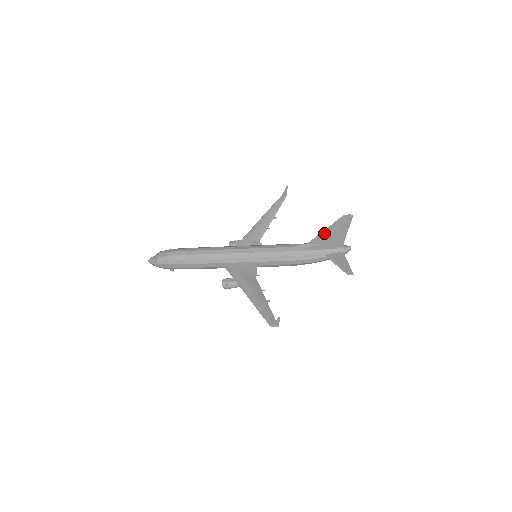
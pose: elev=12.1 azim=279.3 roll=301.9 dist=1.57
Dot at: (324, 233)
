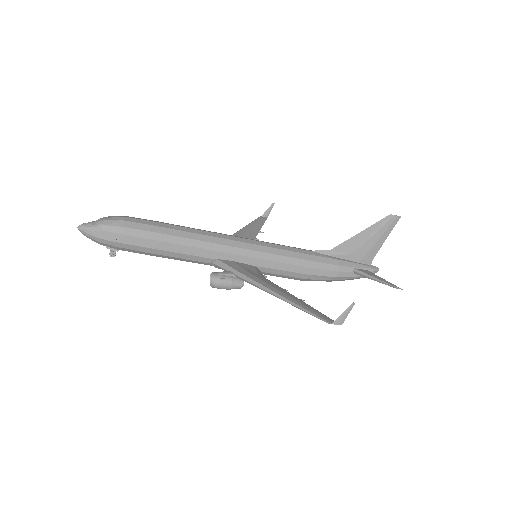
Dot at: (358, 237)
